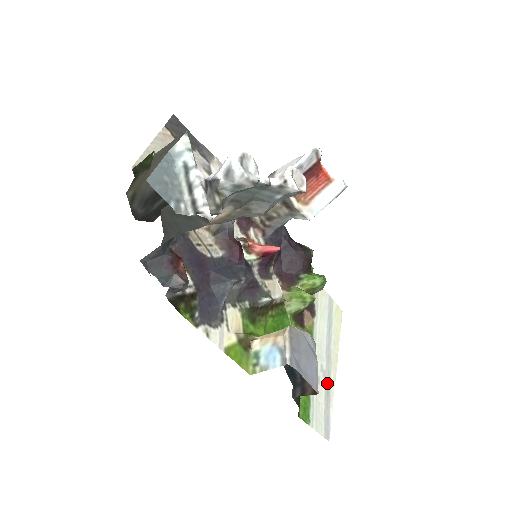
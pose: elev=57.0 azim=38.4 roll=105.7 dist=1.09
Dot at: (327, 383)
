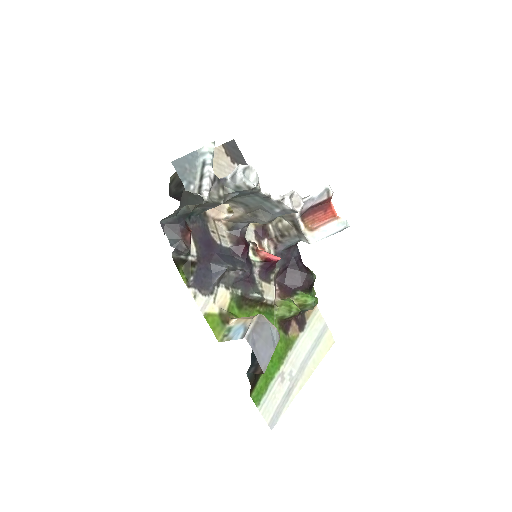
Dot at: (291, 387)
